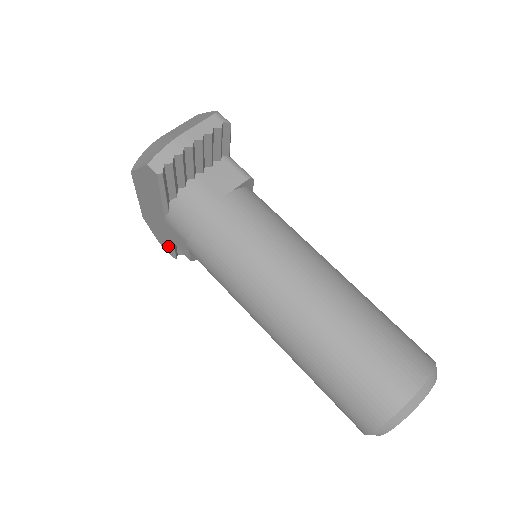
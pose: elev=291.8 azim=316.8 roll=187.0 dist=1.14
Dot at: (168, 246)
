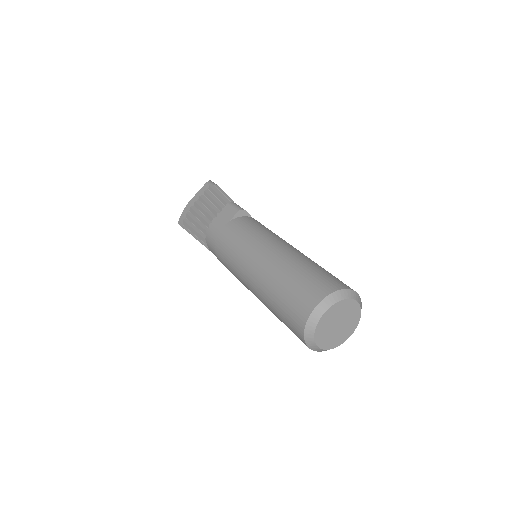
Dot at: occluded
